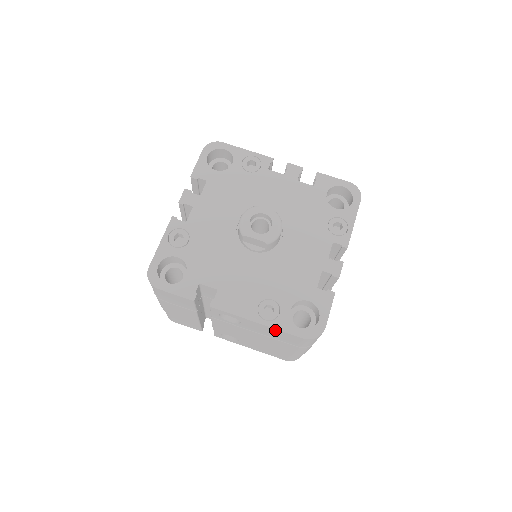
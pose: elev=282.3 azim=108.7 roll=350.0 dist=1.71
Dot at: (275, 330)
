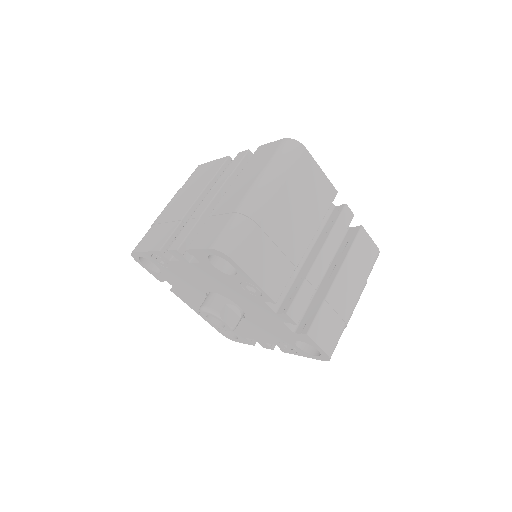
Dot at: occluded
